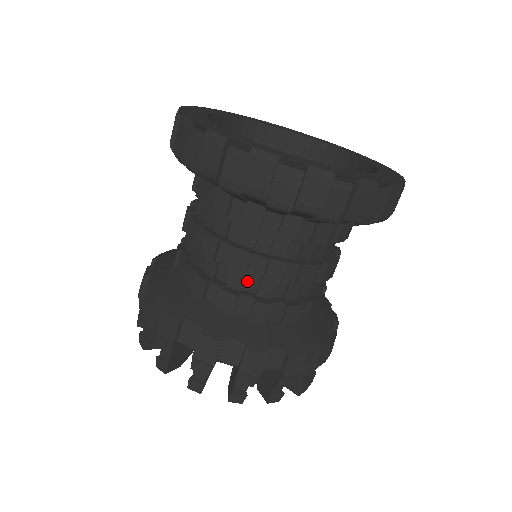
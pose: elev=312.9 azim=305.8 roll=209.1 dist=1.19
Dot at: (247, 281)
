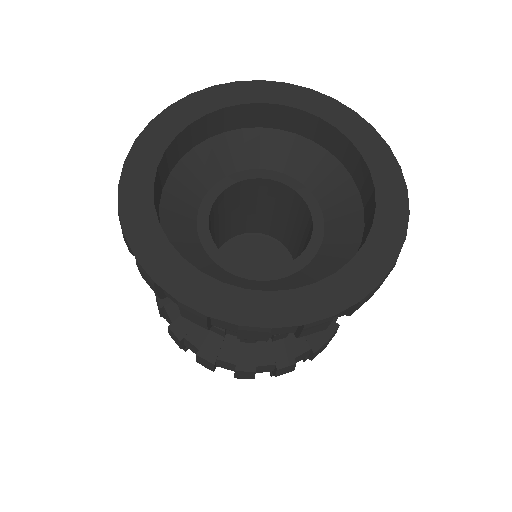
Dot at: occluded
